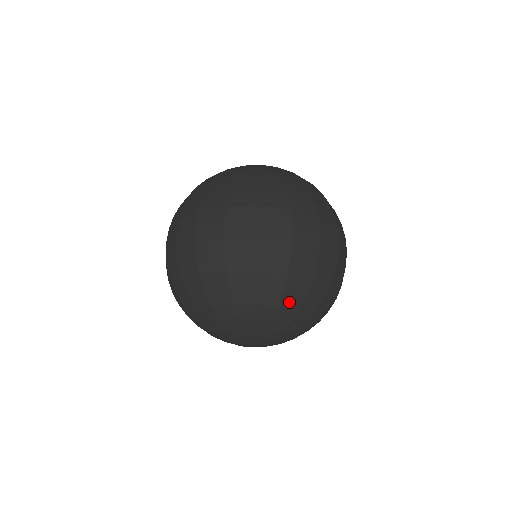
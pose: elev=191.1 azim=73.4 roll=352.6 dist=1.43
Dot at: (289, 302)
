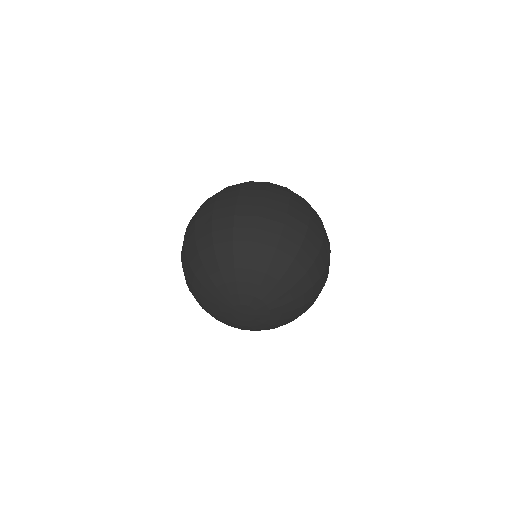
Dot at: (280, 259)
